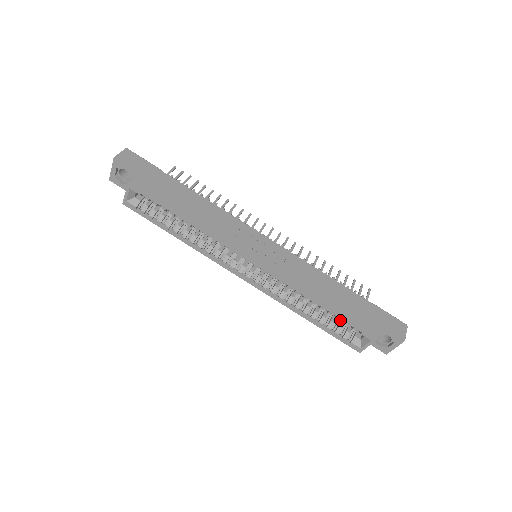
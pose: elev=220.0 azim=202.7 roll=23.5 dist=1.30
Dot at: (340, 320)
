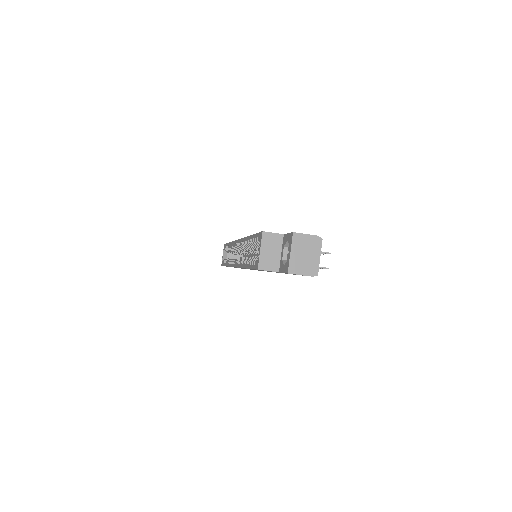
Dot at: occluded
